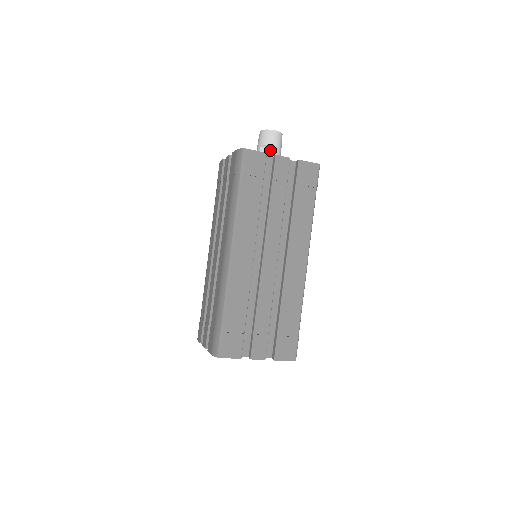
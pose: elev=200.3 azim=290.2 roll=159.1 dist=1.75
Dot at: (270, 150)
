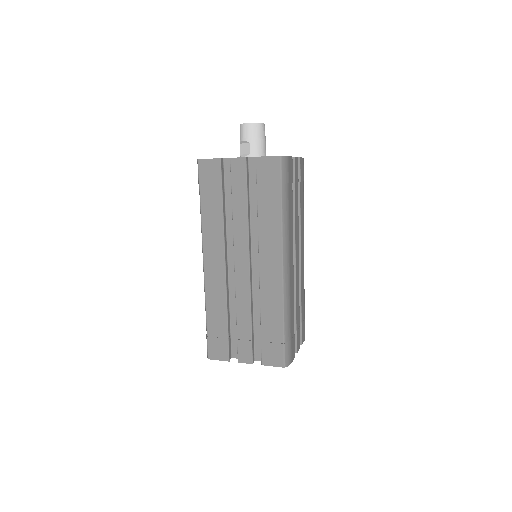
Dot at: (247, 146)
